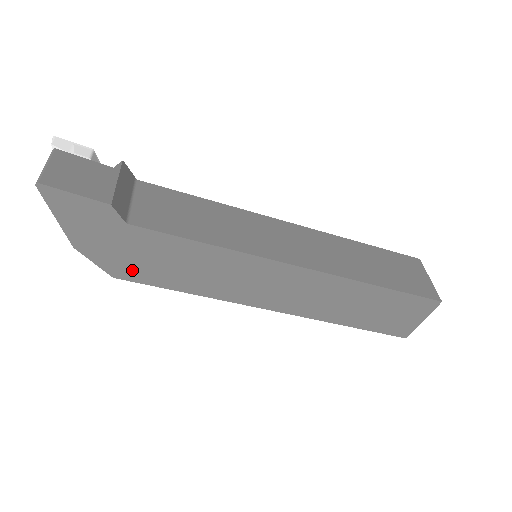
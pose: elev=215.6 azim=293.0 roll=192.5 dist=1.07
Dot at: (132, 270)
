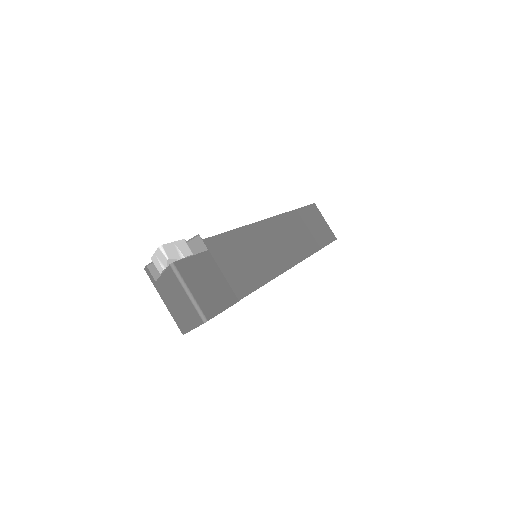
Dot at: occluded
